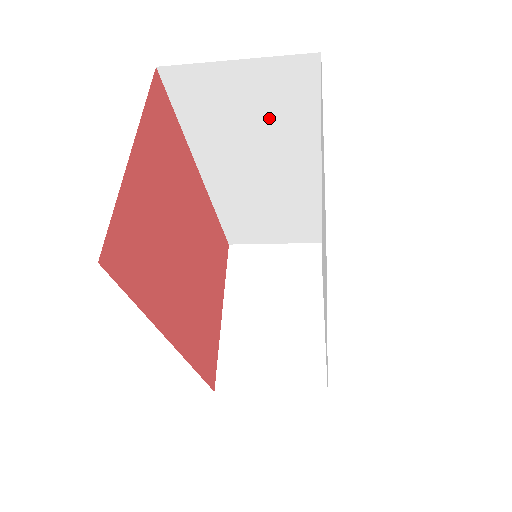
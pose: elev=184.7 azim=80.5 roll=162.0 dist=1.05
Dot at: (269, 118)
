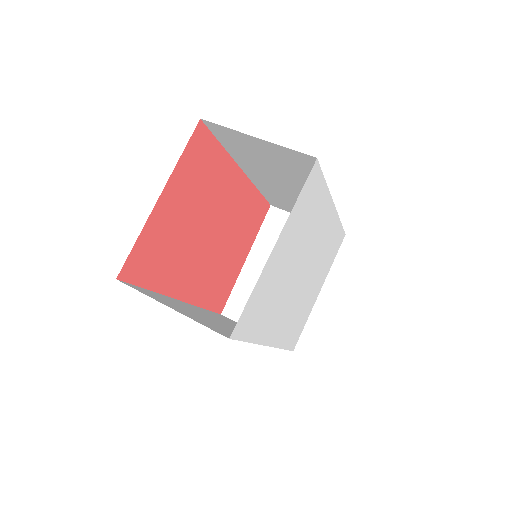
Dot at: (286, 168)
